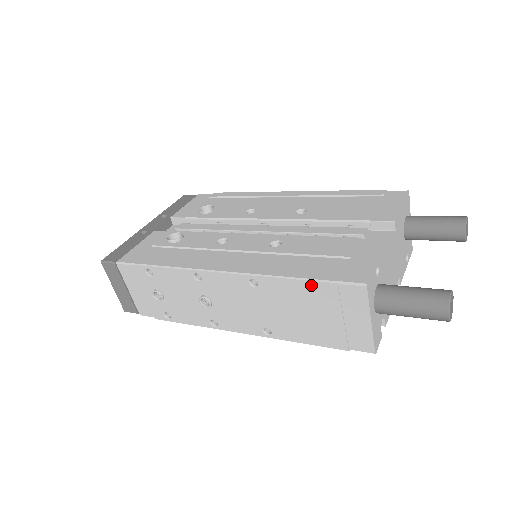
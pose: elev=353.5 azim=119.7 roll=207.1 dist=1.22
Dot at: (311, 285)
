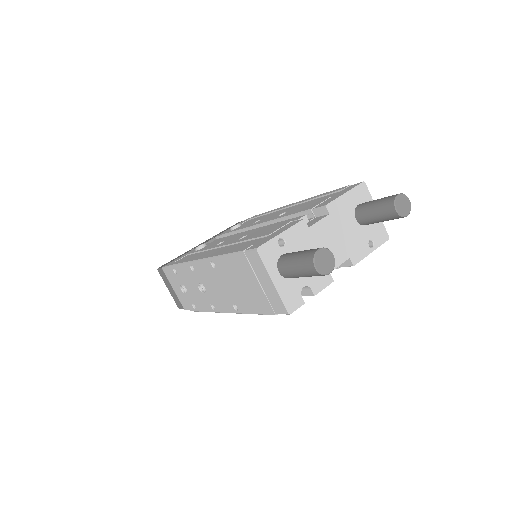
Dot at: (234, 258)
